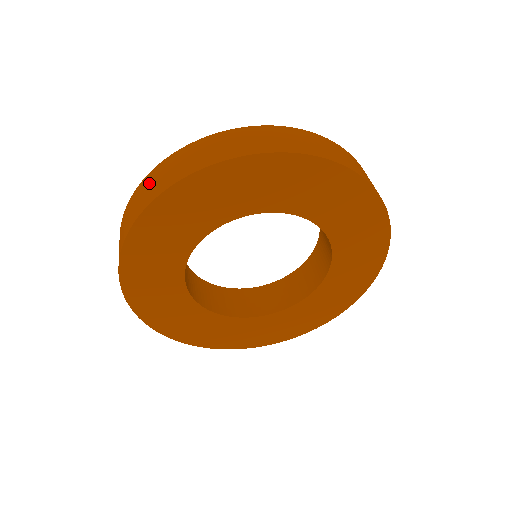
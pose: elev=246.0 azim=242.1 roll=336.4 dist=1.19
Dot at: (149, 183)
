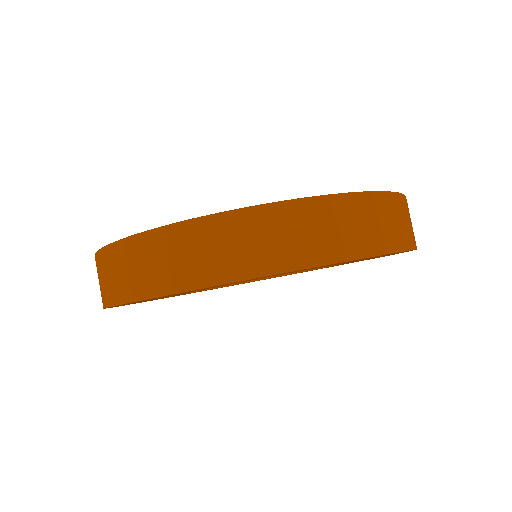
Dot at: occluded
